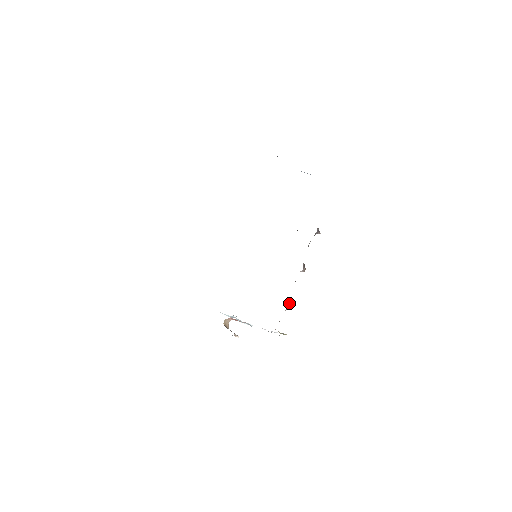
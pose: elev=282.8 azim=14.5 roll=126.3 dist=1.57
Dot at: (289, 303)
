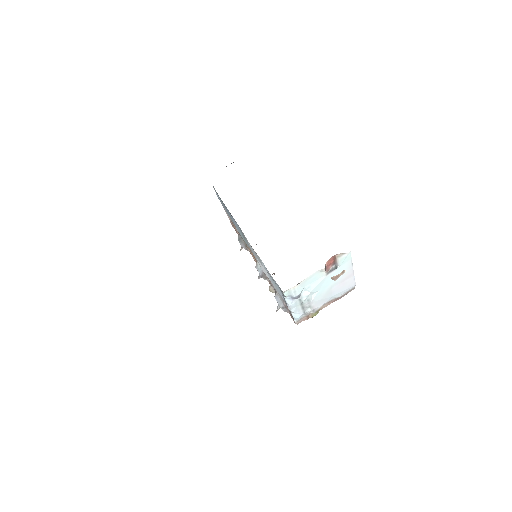
Dot at: occluded
